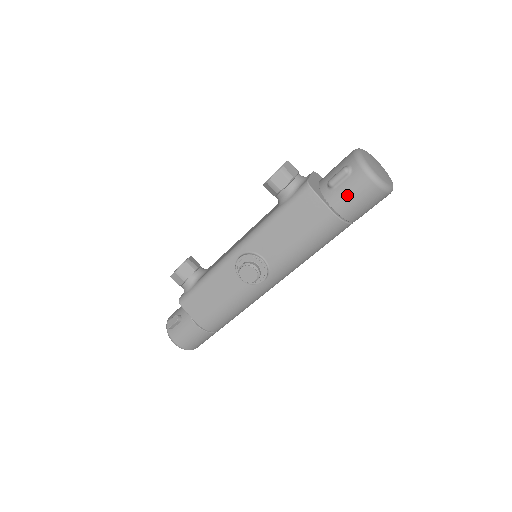
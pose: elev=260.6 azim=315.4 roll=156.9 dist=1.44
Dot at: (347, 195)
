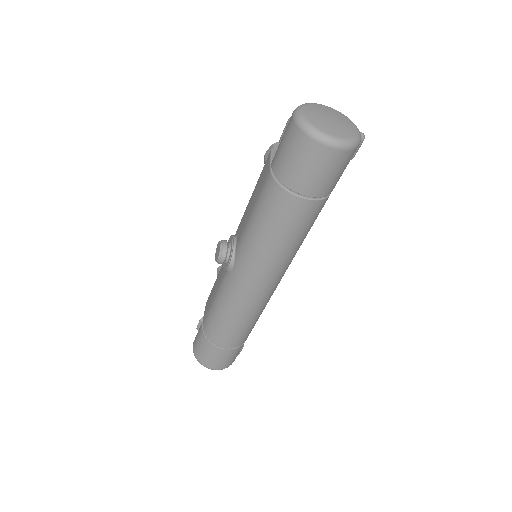
Dot at: (280, 145)
